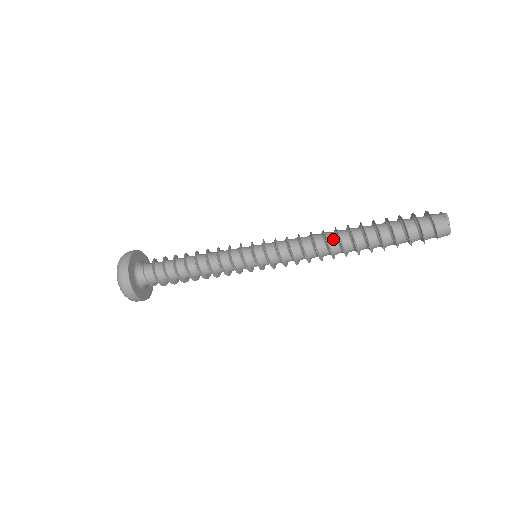
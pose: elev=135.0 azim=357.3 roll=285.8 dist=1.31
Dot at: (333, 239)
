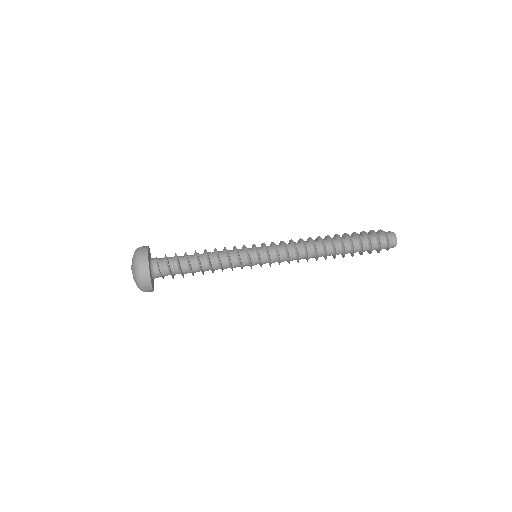
Dot at: (319, 244)
